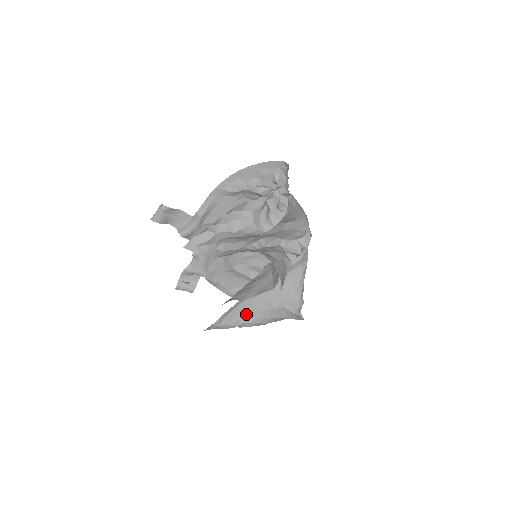
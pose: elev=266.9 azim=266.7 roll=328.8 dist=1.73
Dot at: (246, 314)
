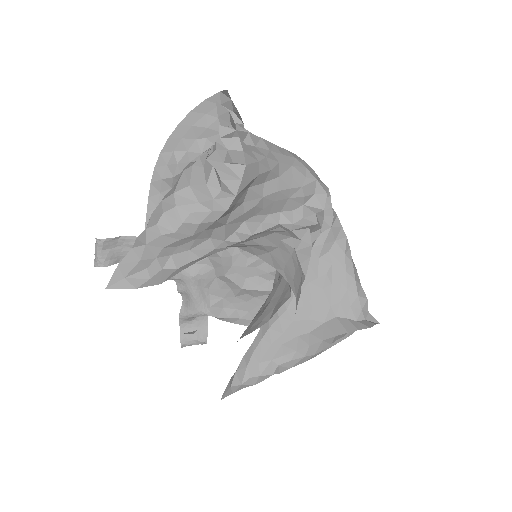
Dot at: (278, 350)
